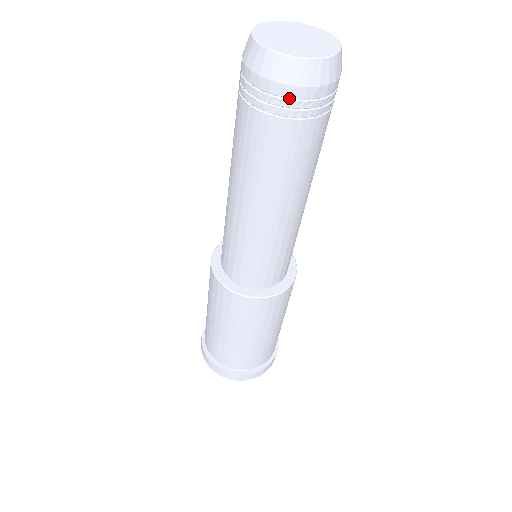
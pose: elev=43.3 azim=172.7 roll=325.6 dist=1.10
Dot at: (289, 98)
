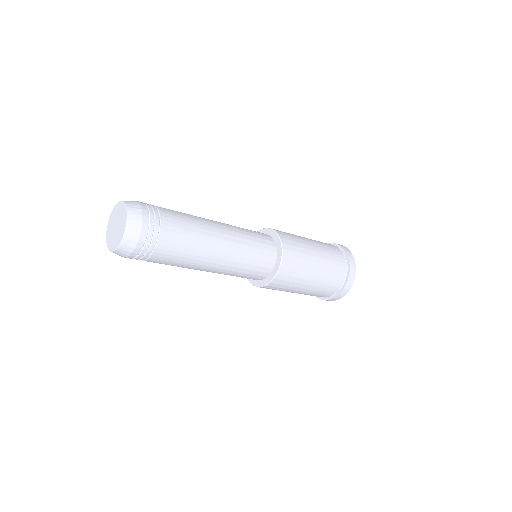
Dot at: occluded
